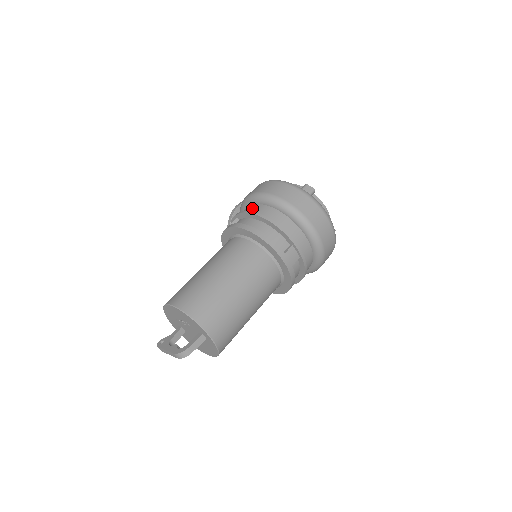
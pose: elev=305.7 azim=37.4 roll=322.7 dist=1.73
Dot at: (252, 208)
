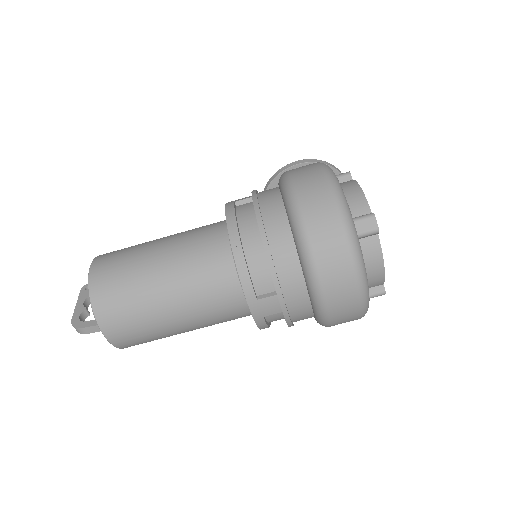
Dot at: (270, 201)
